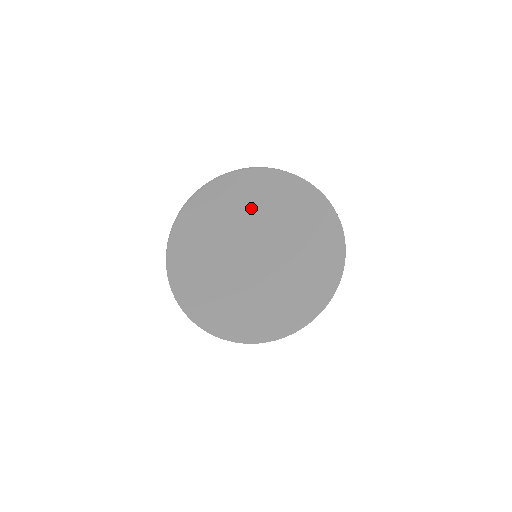
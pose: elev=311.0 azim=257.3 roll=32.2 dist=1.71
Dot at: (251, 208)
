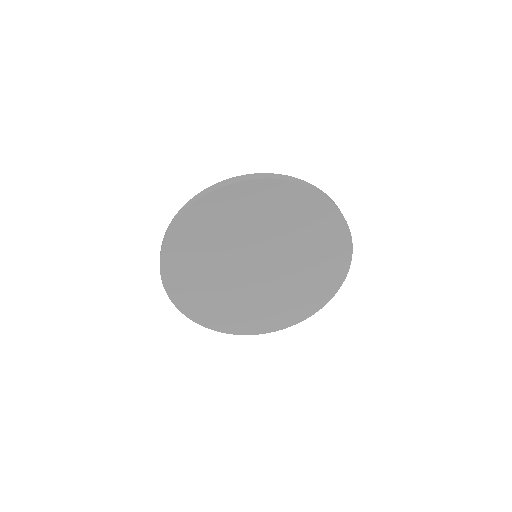
Dot at: (246, 220)
